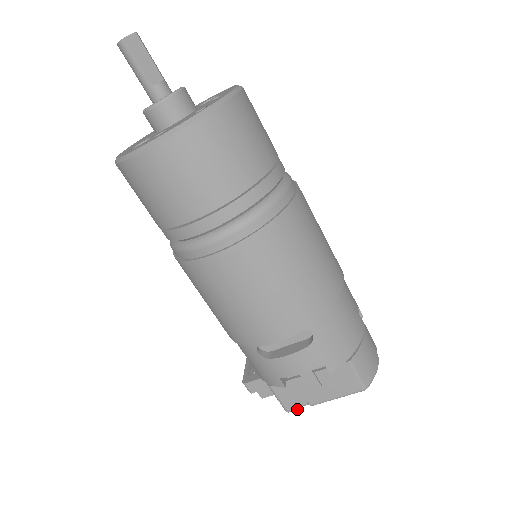
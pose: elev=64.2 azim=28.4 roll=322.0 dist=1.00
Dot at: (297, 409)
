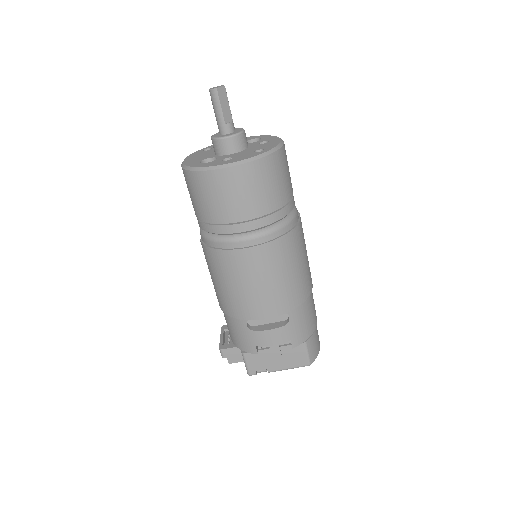
Dot at: occluded
